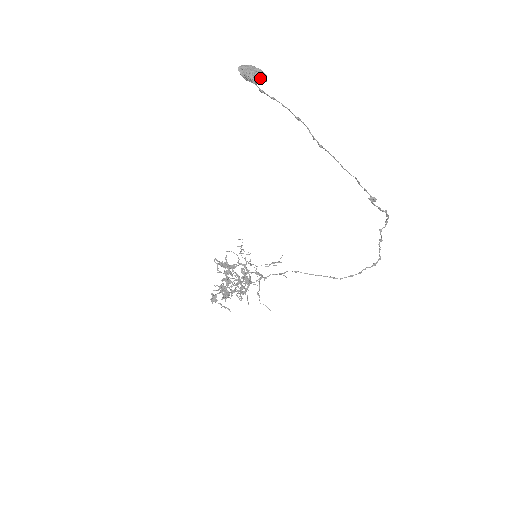
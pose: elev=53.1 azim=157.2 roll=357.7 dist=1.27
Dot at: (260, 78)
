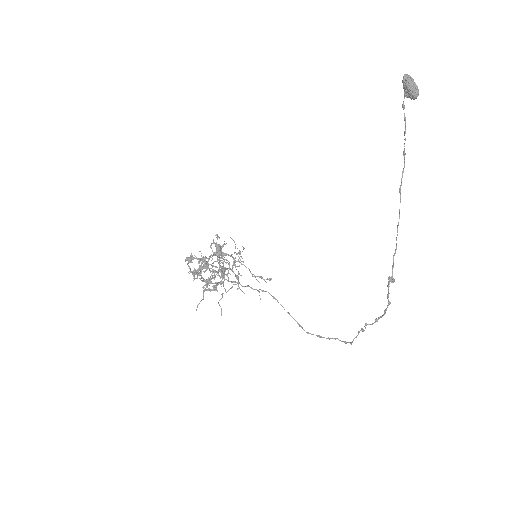
Dot at: (415, 91)
